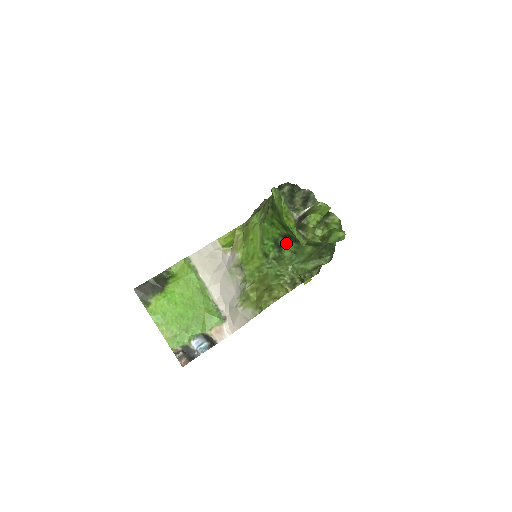
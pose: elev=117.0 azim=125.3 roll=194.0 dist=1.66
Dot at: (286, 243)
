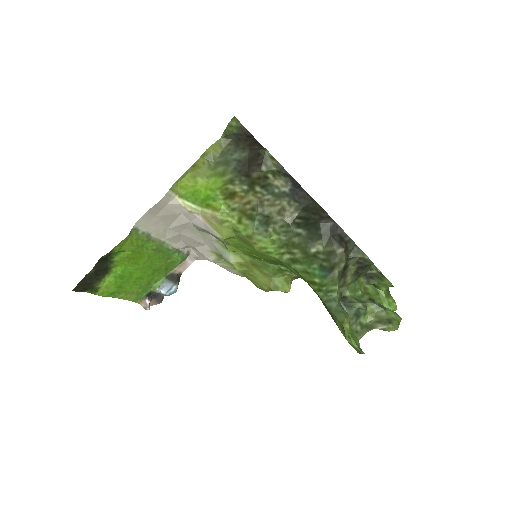
Dot at: occluded
